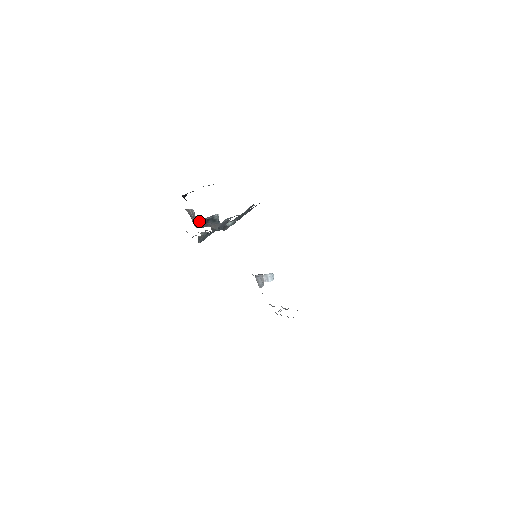
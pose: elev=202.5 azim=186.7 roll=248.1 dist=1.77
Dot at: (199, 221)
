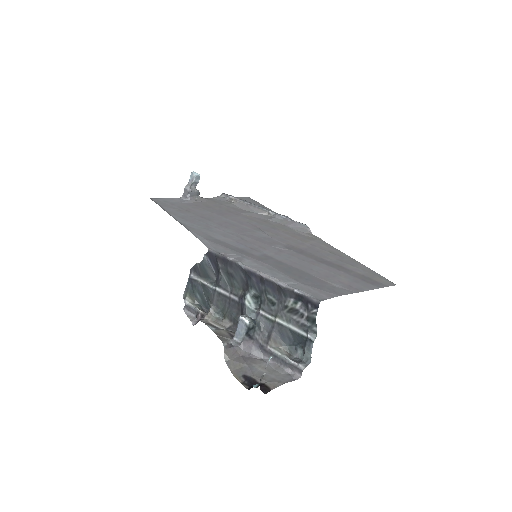
Dot at: (246, 346)
